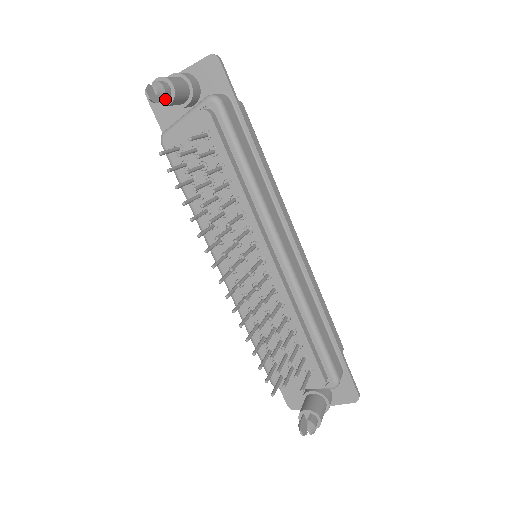
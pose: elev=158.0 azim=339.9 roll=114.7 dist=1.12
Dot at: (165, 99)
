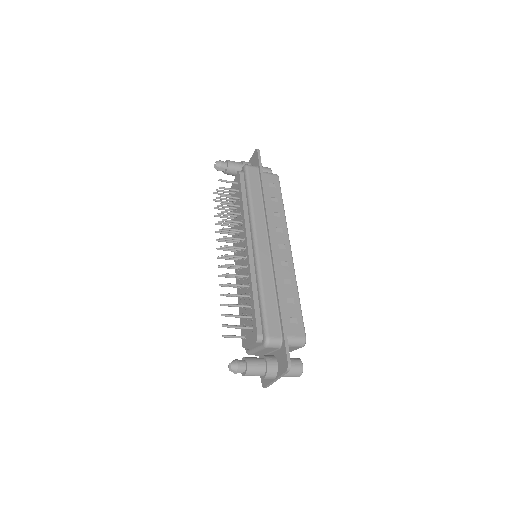
Dot at: (226, 170)
